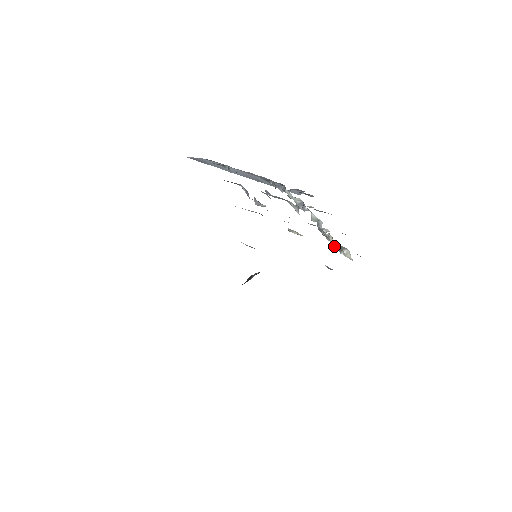
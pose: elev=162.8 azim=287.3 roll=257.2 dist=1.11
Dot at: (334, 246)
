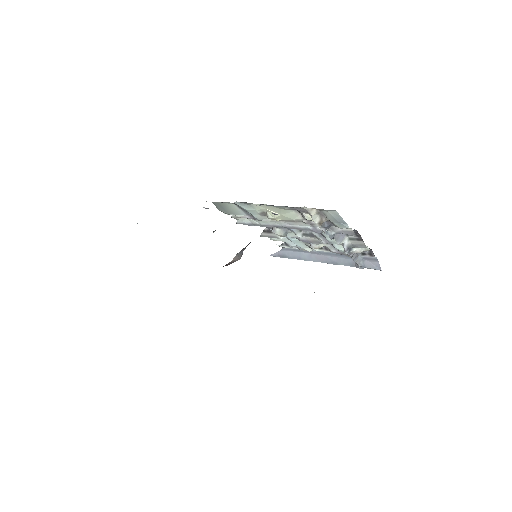
Dot at: (319, 227)
